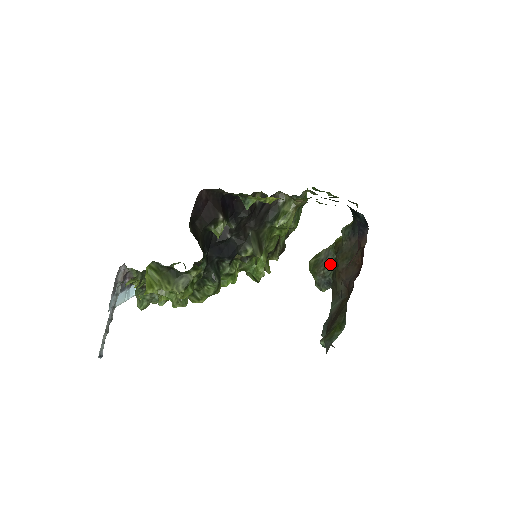
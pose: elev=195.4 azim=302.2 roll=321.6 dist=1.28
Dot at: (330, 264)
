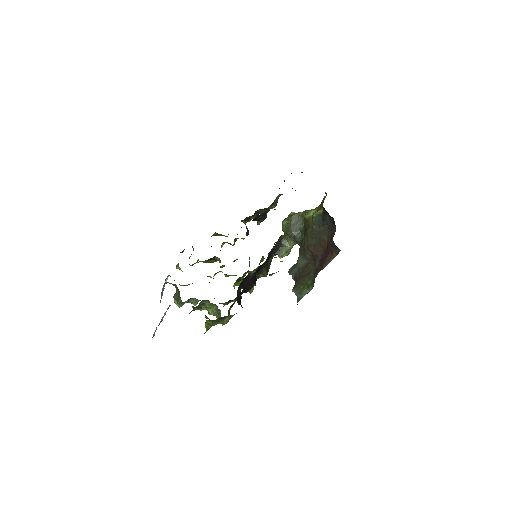
Dot at: (299, 230)
